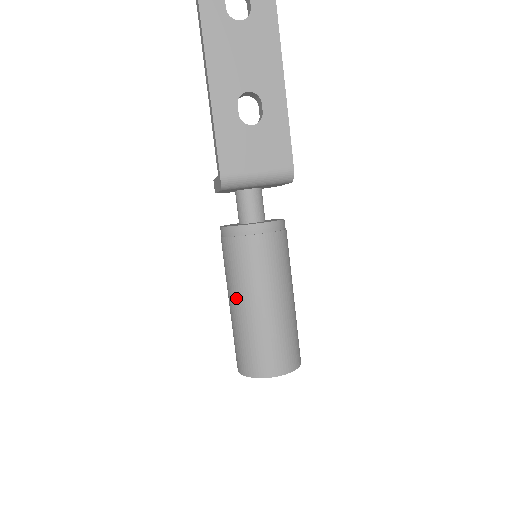
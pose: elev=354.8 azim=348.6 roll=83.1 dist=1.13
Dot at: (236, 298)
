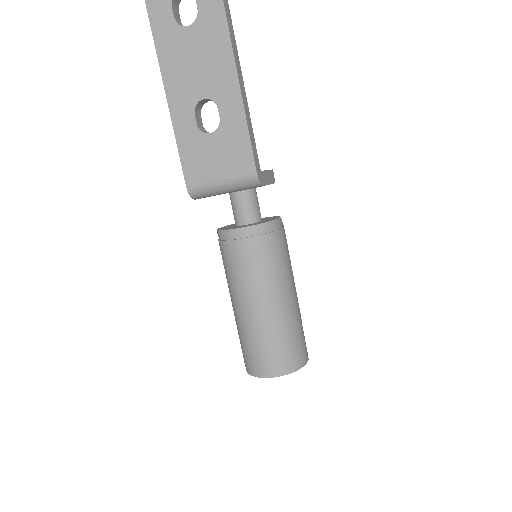
Dot at: (231, 299)
